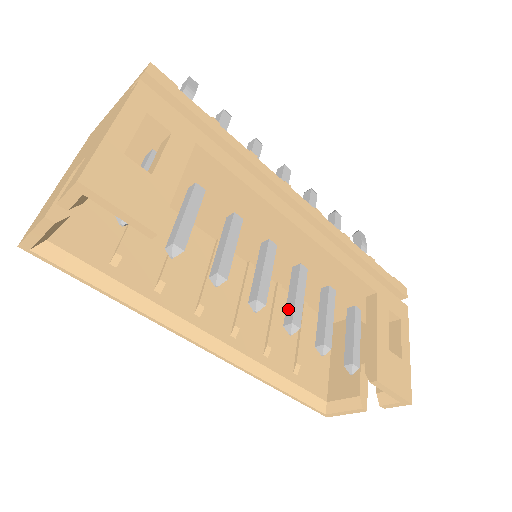
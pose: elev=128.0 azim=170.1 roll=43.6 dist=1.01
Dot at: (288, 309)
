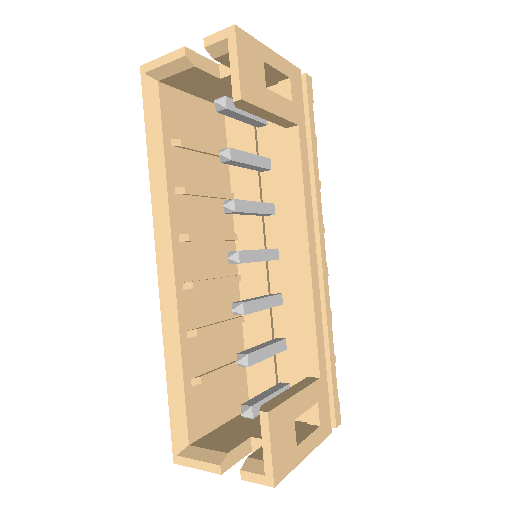
Dot at: (247, 299)
